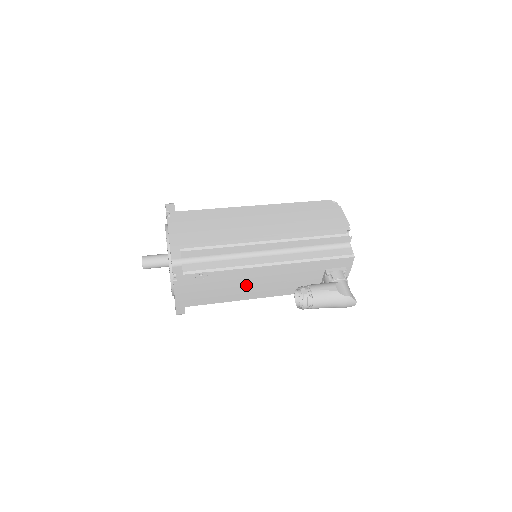
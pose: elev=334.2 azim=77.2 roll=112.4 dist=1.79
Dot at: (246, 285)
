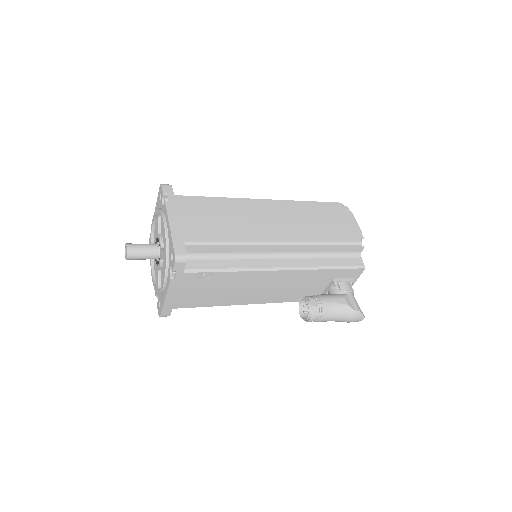
Dot at: (248, 289)
